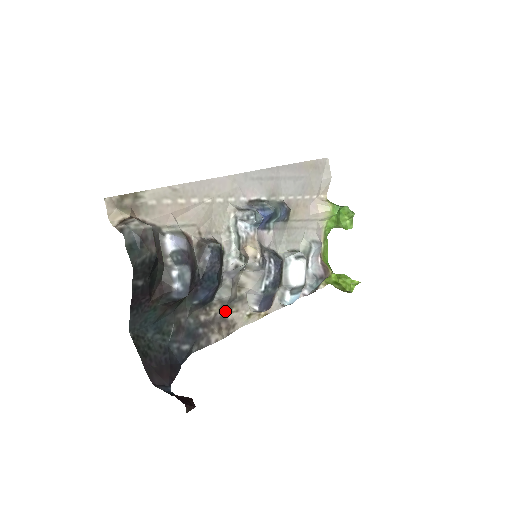
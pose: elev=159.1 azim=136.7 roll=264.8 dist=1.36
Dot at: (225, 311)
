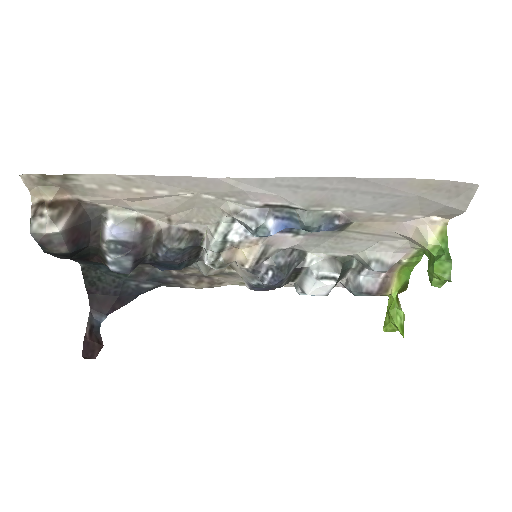
Dot at: occluded
